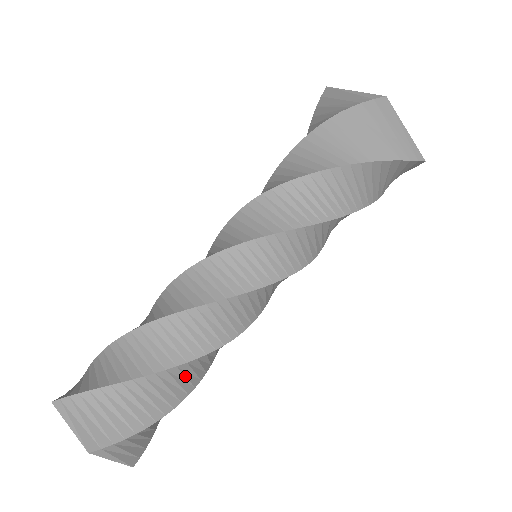
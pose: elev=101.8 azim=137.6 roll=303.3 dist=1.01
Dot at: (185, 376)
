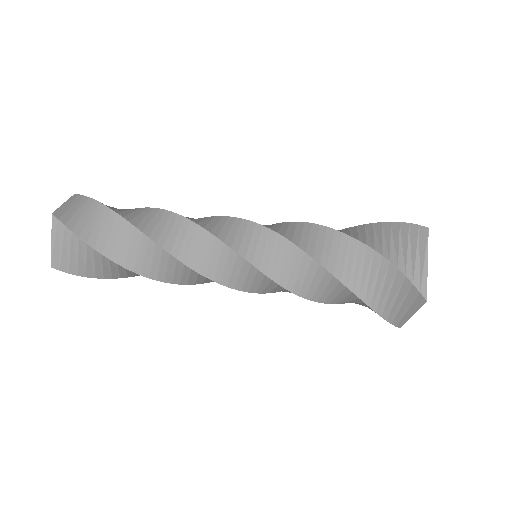
Dot at: (138, 250)
